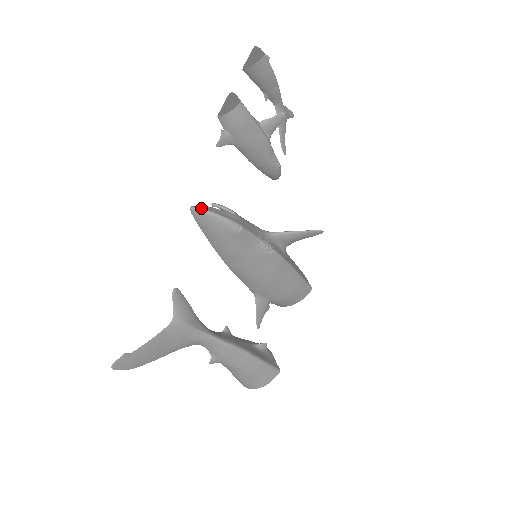
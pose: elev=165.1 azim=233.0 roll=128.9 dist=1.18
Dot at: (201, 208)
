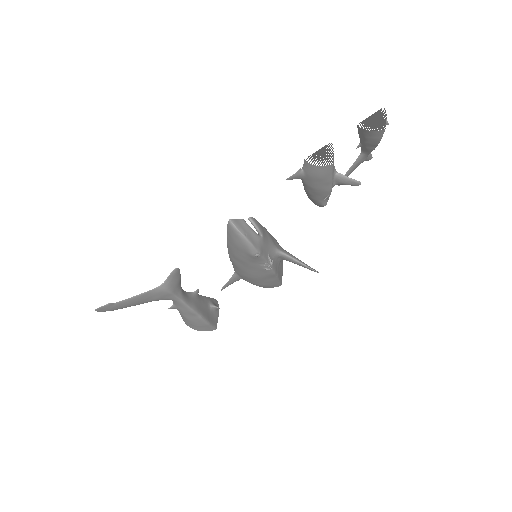
Dot at: (238, 227)
